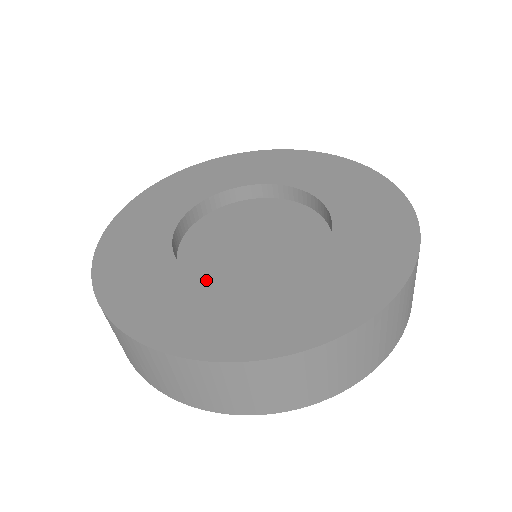
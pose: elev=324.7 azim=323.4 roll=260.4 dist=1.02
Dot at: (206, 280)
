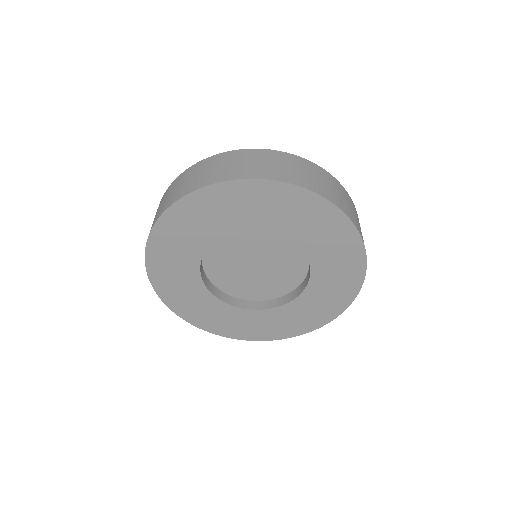
Dot at: (274, 308)
